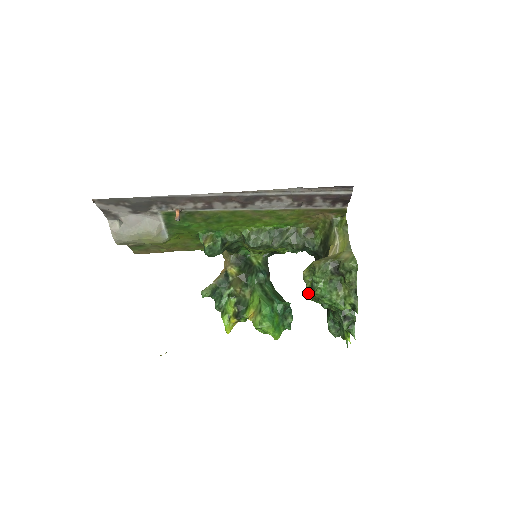
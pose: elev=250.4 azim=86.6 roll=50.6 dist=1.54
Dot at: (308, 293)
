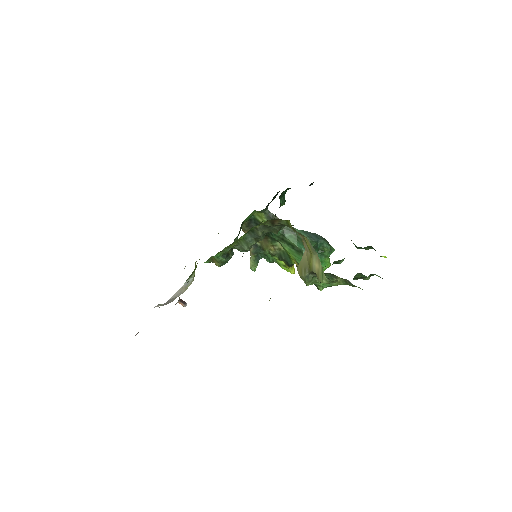
Dot at: occluded
